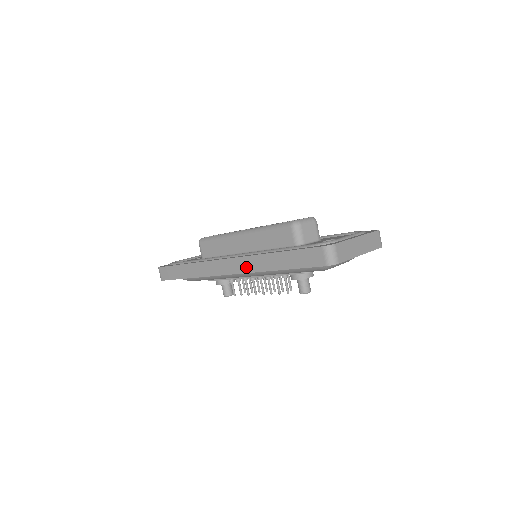
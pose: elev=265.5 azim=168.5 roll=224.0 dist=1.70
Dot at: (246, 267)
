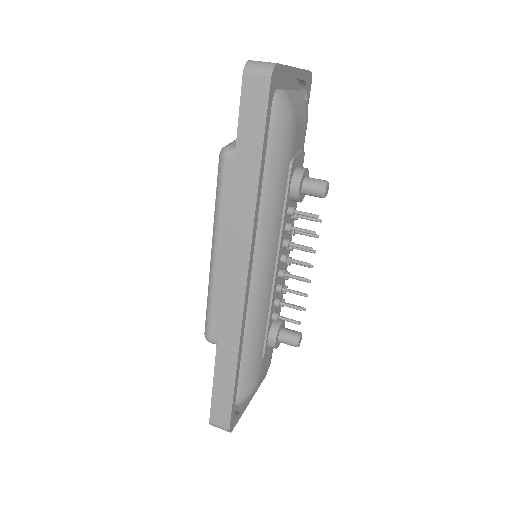
Dot at: (242, 239)
